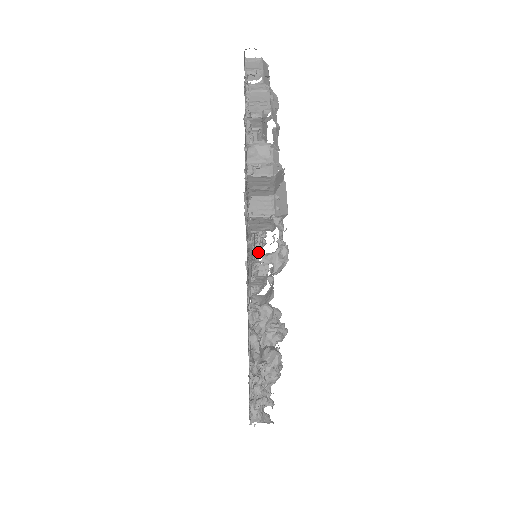
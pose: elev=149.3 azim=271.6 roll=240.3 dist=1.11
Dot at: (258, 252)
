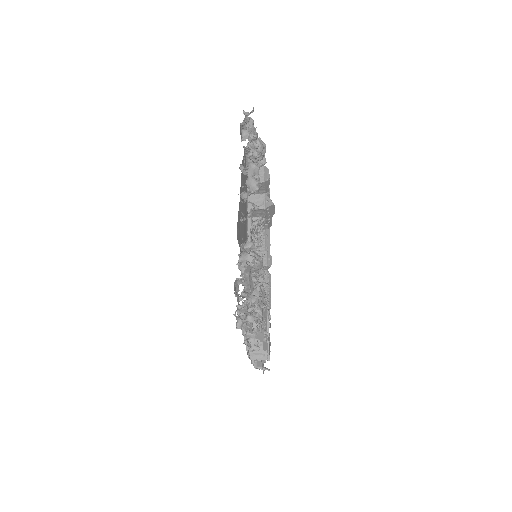
Dot at: (257, 243)
